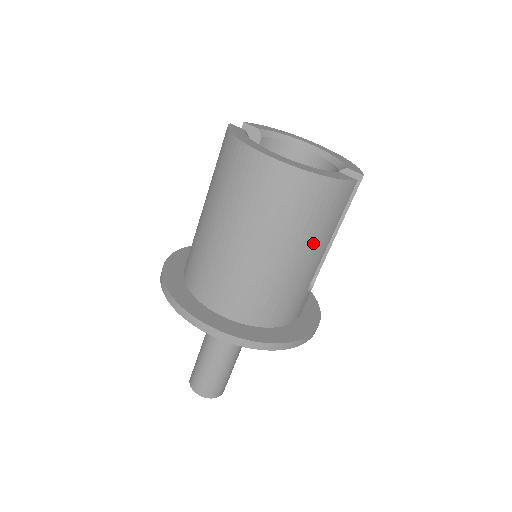
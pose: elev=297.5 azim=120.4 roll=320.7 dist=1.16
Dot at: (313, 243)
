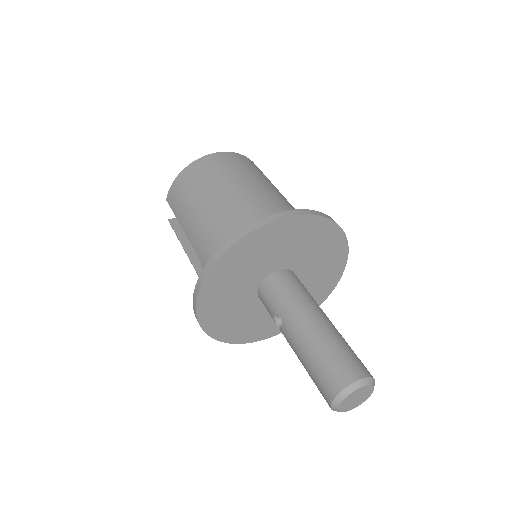
Dot at: occluded
